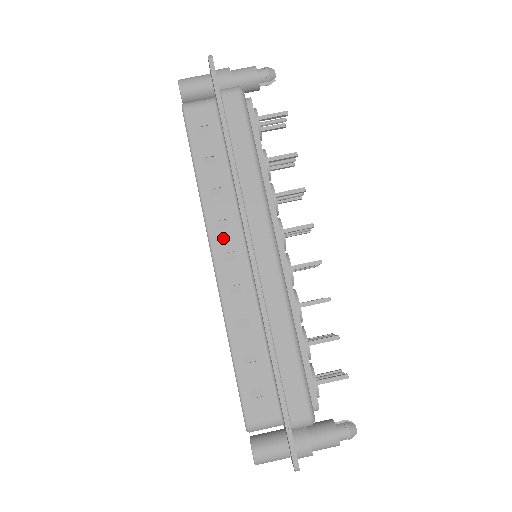
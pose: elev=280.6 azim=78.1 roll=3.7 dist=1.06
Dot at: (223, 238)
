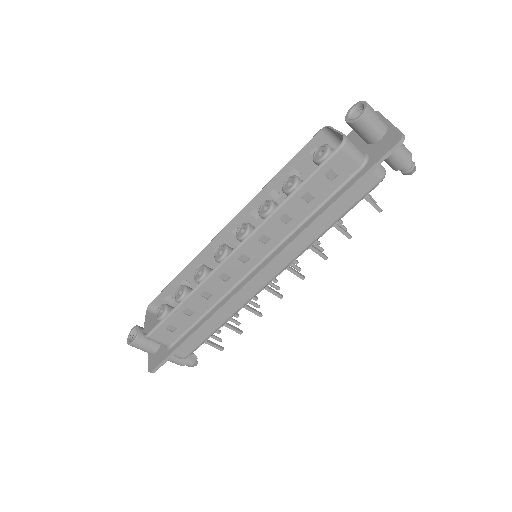
Dot at: (255, 246)
